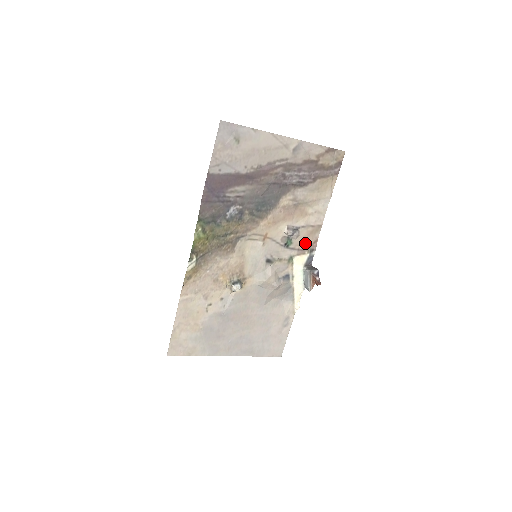
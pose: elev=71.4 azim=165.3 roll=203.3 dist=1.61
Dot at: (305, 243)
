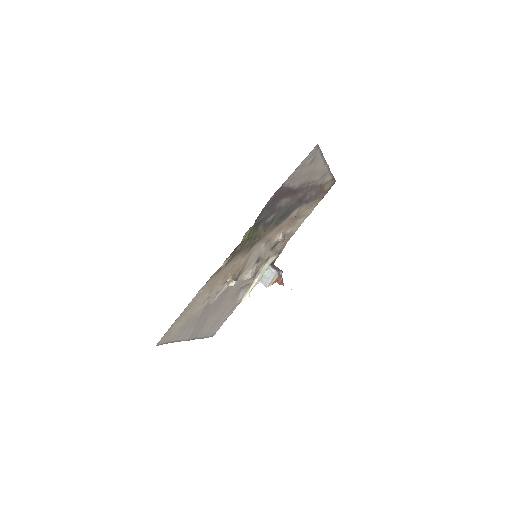
Dot at: (280, 247)
